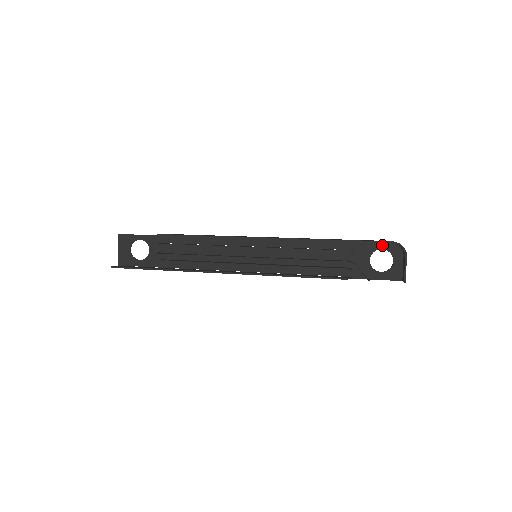
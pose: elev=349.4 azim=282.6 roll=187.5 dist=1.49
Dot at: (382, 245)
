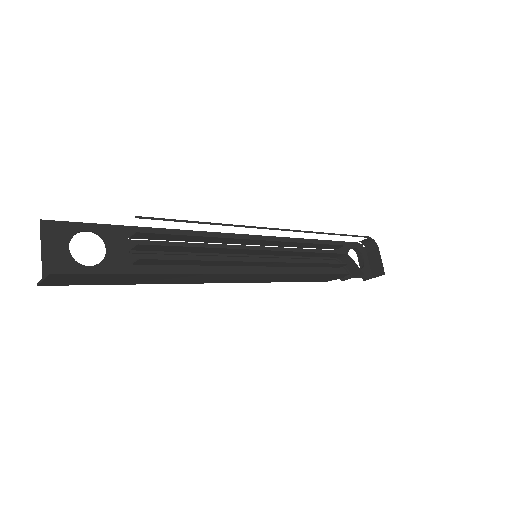
Dot at: (352, 244)
